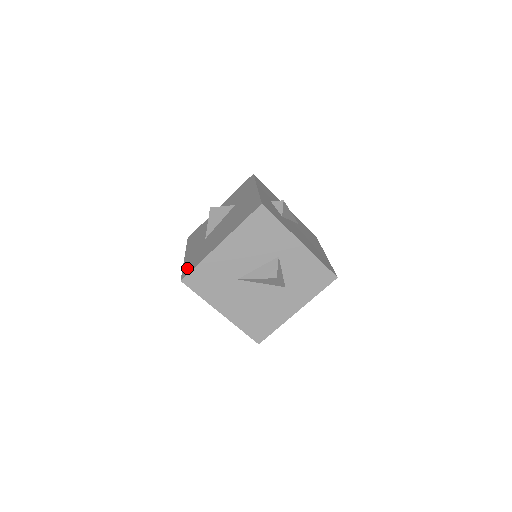
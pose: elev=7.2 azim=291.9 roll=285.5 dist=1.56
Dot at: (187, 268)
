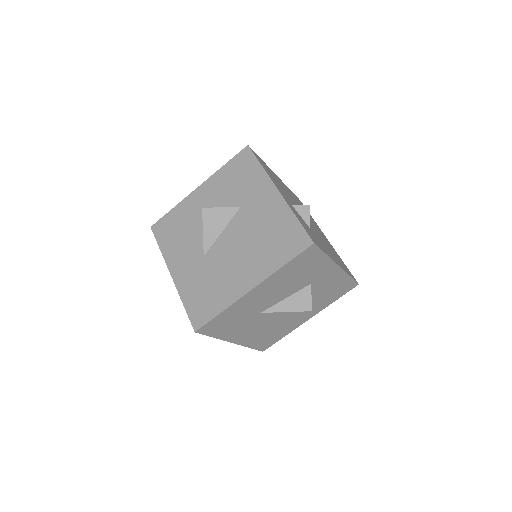
Dot at: (196, 309)
